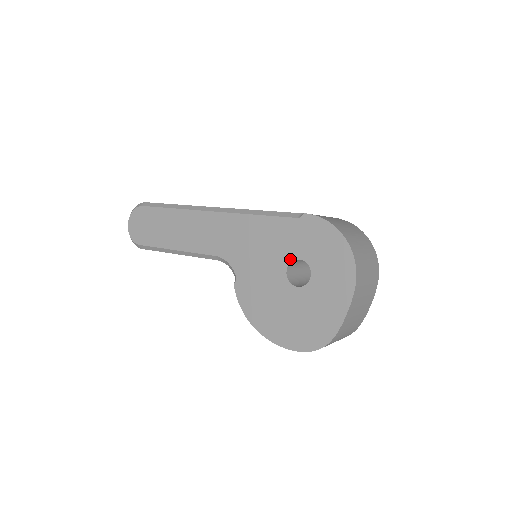
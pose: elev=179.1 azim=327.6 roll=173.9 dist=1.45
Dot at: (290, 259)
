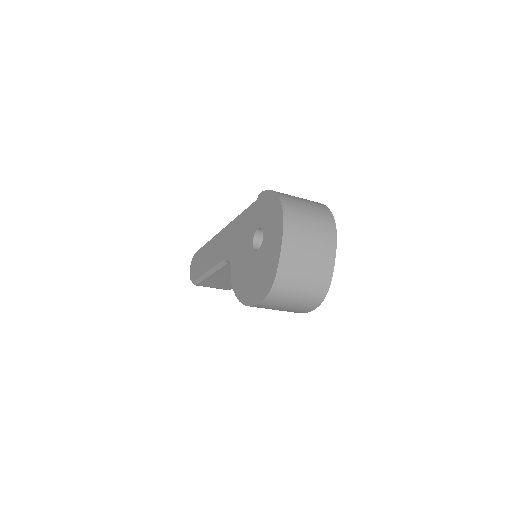
Dot at: (254, 232)
